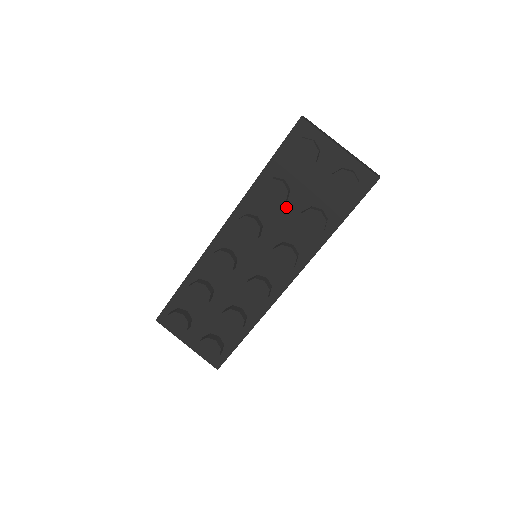
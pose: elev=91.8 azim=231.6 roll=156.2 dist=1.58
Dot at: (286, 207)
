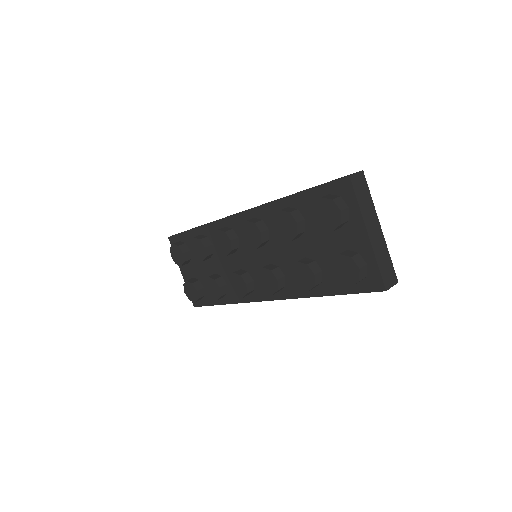
Dot at: (294, 242)
